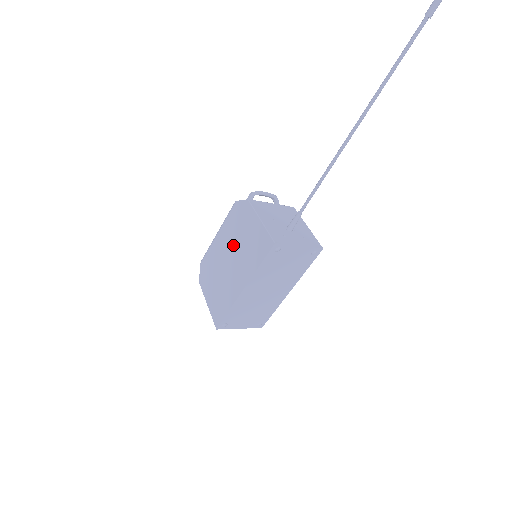
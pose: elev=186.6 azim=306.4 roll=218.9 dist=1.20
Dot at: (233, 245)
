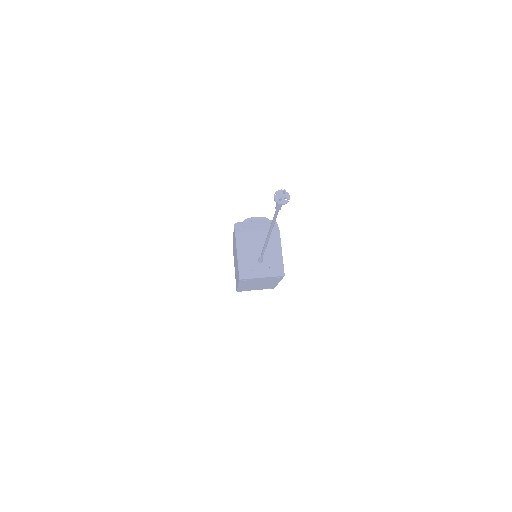
Dot at: (235, 253)
